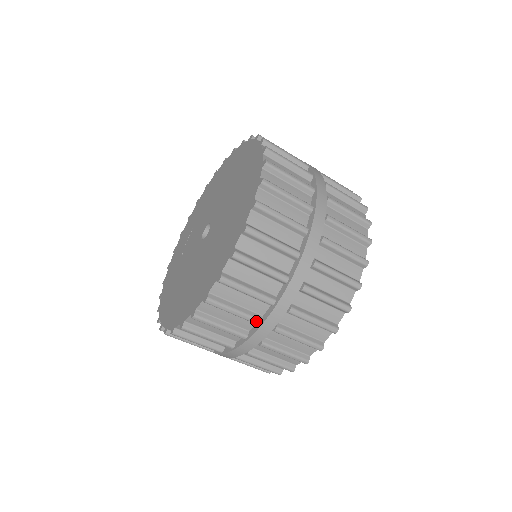
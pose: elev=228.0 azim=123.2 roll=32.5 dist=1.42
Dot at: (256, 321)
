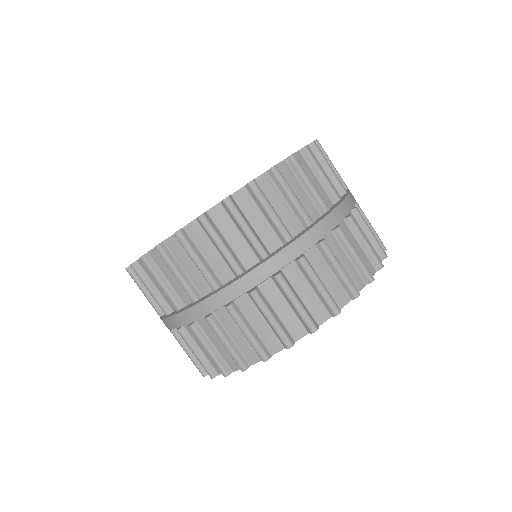
Dot at: (213, 284)
